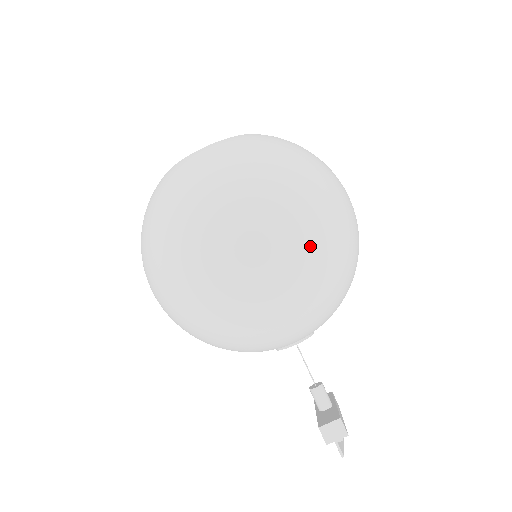
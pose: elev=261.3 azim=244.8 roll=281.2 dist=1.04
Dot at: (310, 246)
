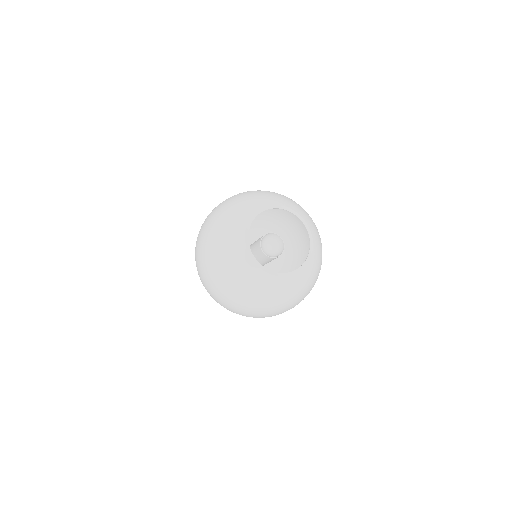
Dot at: occluded
